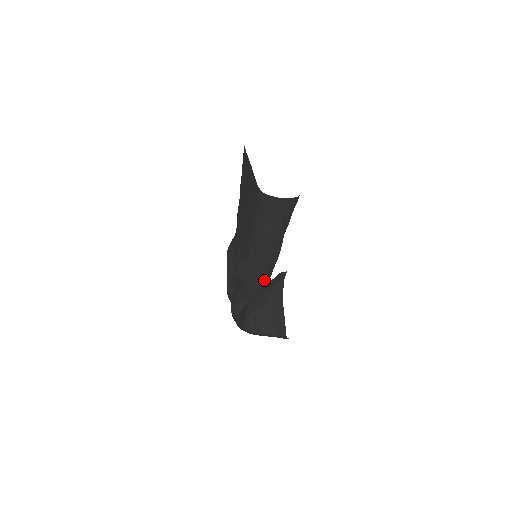
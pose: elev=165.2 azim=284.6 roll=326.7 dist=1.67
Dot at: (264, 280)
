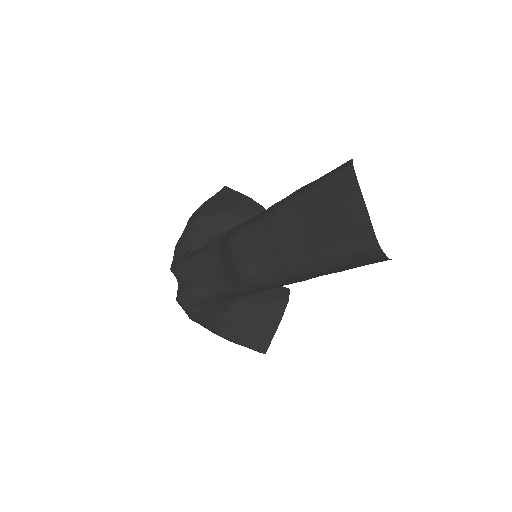
Dot at: occluded
